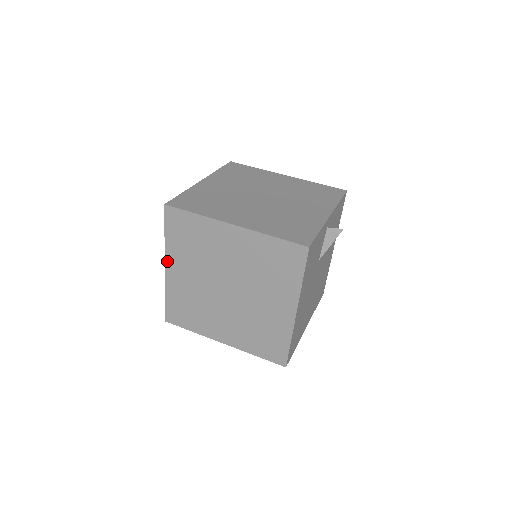
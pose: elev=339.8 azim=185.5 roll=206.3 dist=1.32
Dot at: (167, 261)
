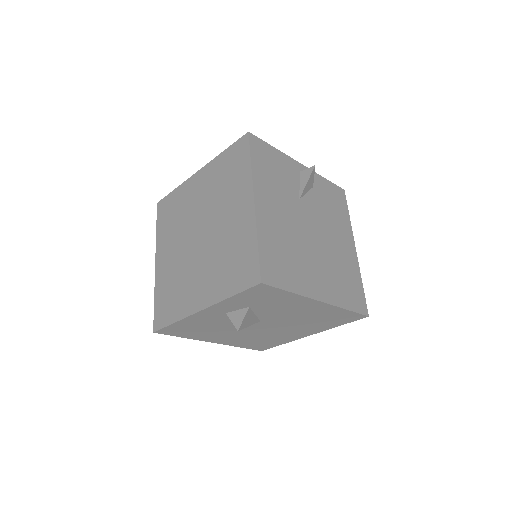
Dot at: (157, 254)
